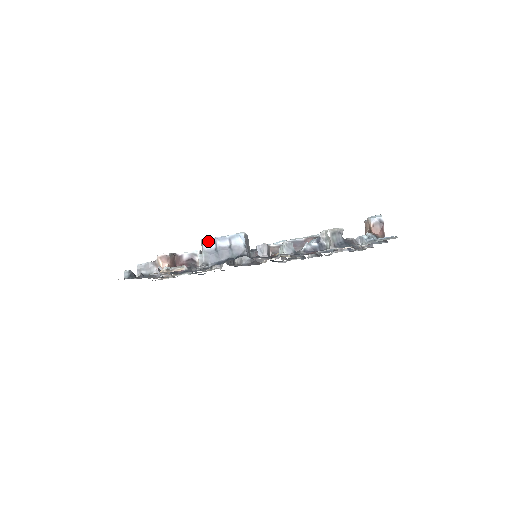
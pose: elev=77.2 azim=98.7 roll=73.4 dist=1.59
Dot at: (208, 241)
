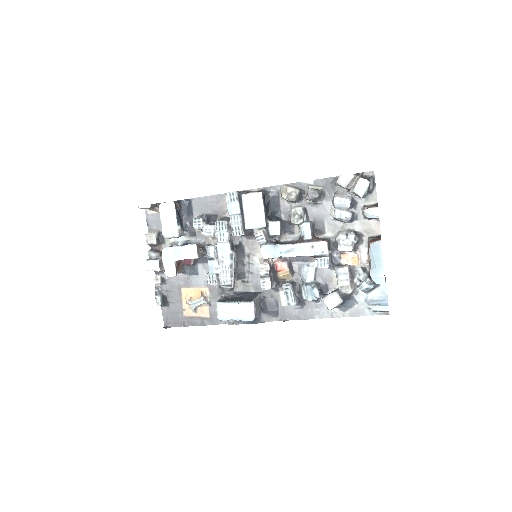
Dot at: (225, 320)
